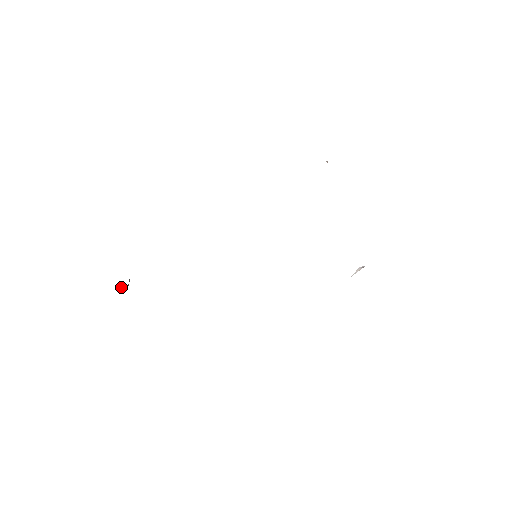
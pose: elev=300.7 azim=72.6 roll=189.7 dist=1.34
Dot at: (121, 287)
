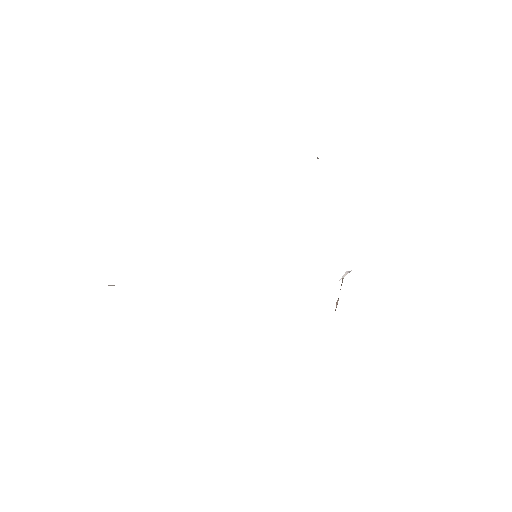
Dot at: (110, 285)
